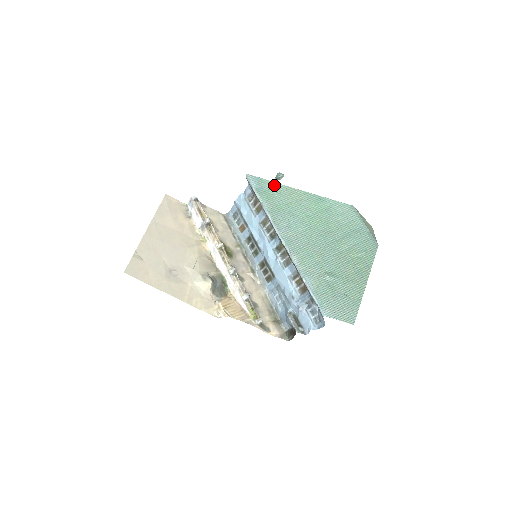
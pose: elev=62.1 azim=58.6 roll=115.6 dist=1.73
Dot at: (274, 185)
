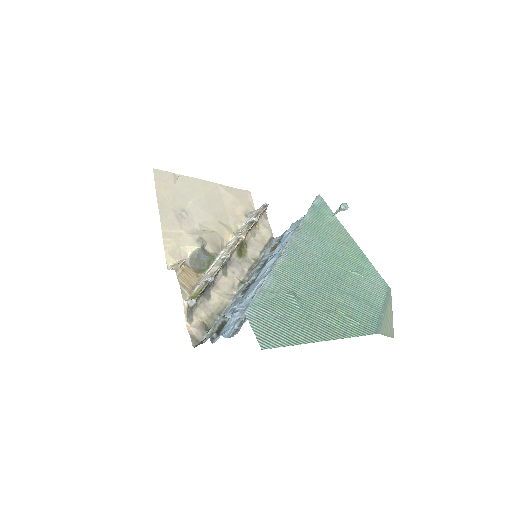
Dot at: (333, 217)
